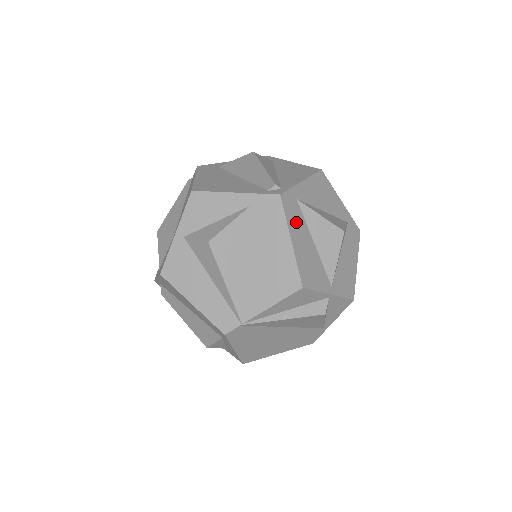
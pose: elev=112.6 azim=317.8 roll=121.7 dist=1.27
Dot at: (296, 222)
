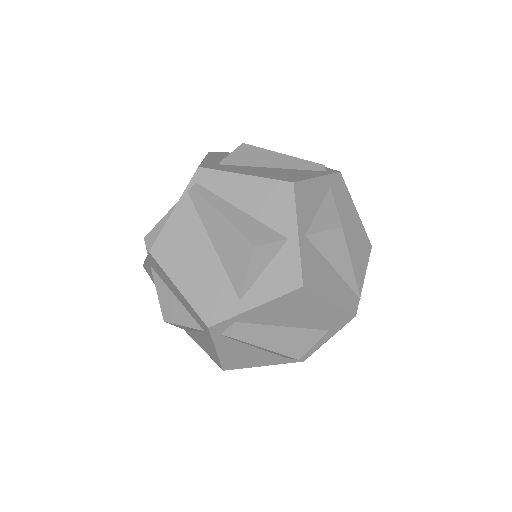
Dot at: occluded
